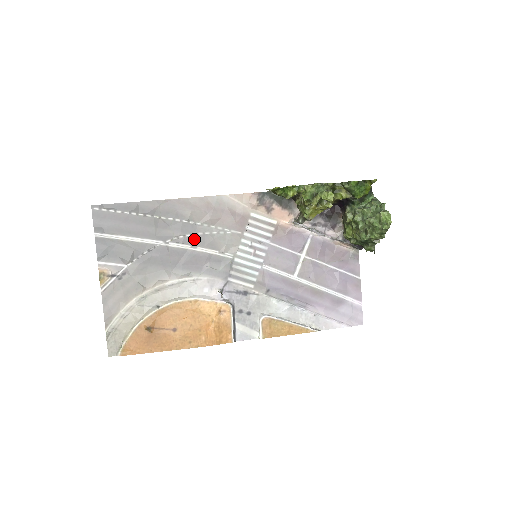
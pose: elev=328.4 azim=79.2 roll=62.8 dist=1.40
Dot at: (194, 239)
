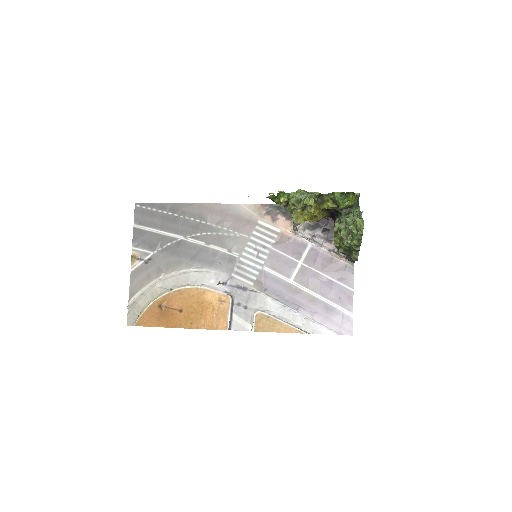
Dot at: (209, 237)
